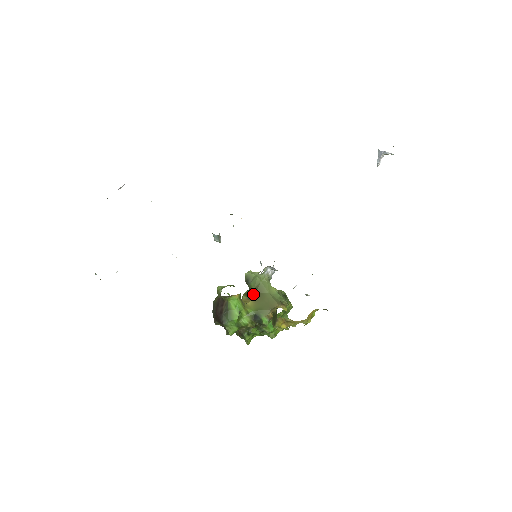
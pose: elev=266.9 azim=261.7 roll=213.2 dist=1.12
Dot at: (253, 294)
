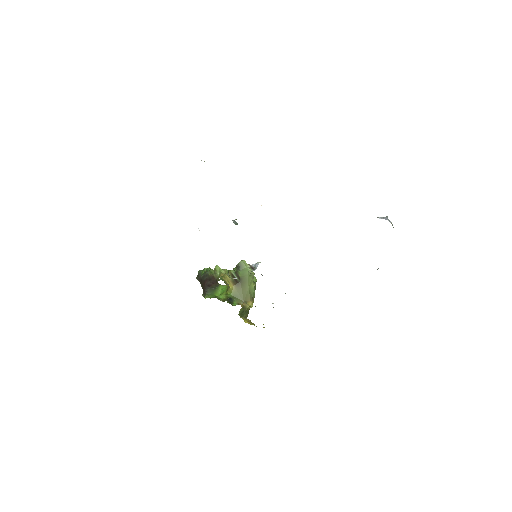
Dot at: (237, 281)
